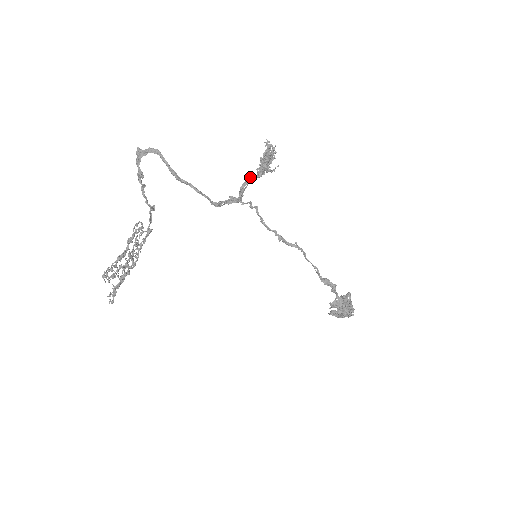
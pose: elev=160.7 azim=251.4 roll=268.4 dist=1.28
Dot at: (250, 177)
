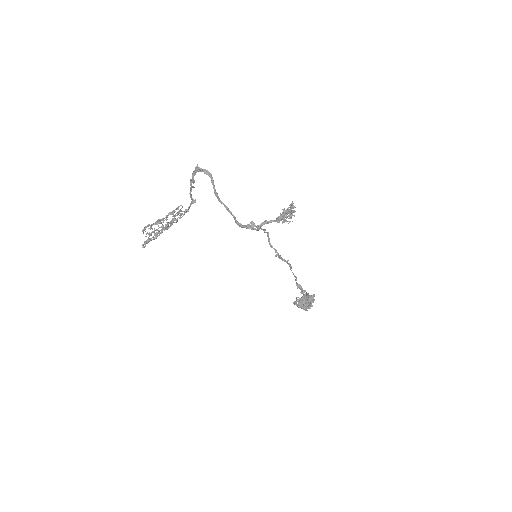
Dot at: (270, 220)
